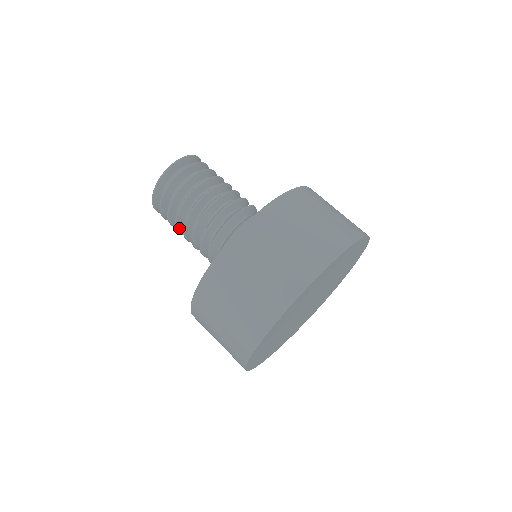
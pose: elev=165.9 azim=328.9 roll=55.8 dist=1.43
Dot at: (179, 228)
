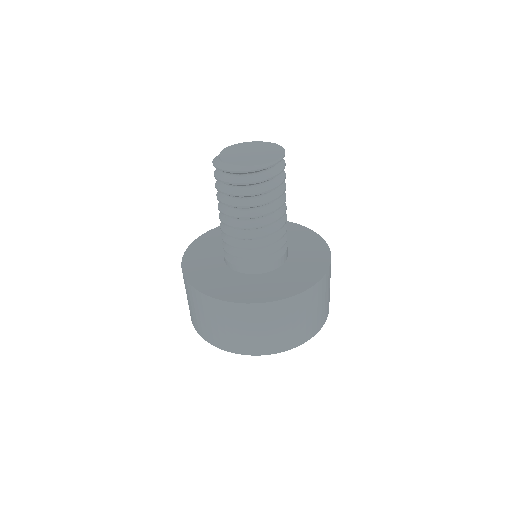
Dot at: occluded
